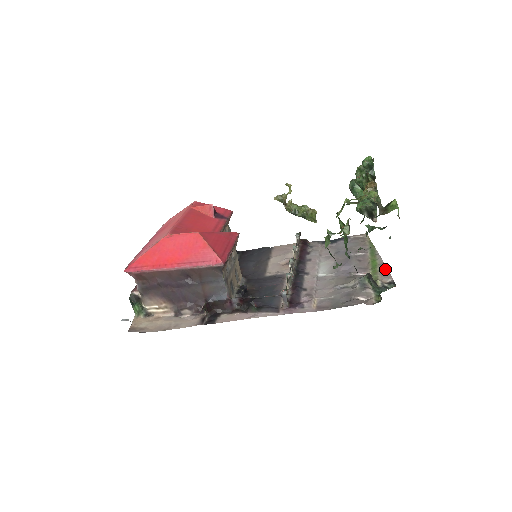
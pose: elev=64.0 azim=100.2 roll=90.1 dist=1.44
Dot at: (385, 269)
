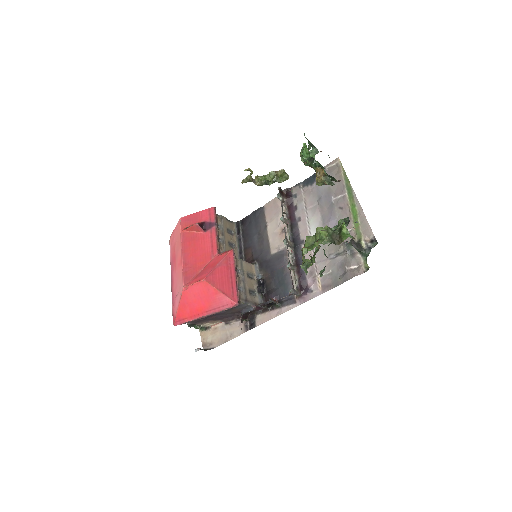
Dot at: (365, 221)
